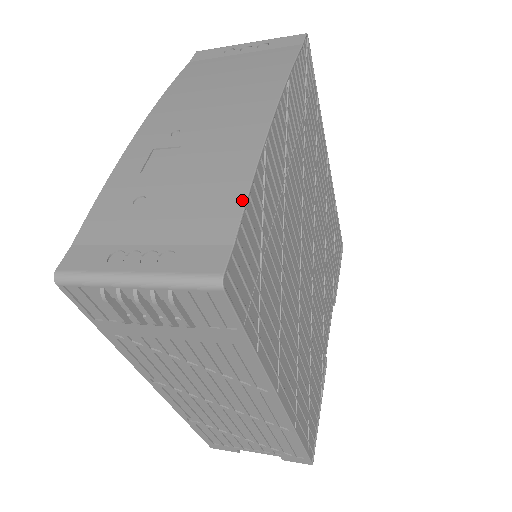
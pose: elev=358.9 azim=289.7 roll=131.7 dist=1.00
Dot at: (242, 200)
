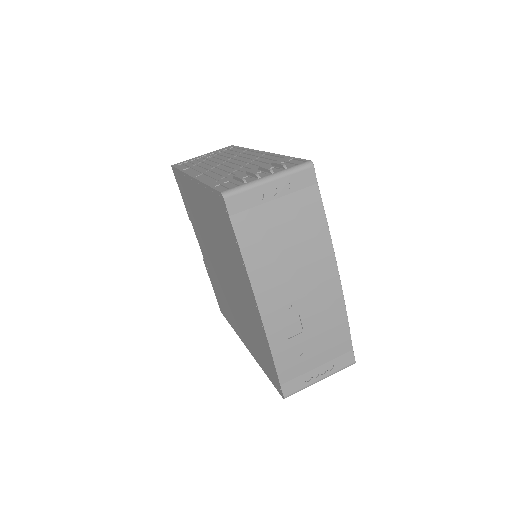
Dot at: (348, 331)
